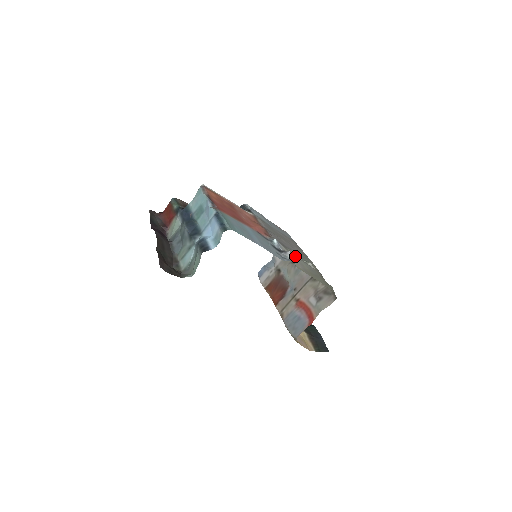
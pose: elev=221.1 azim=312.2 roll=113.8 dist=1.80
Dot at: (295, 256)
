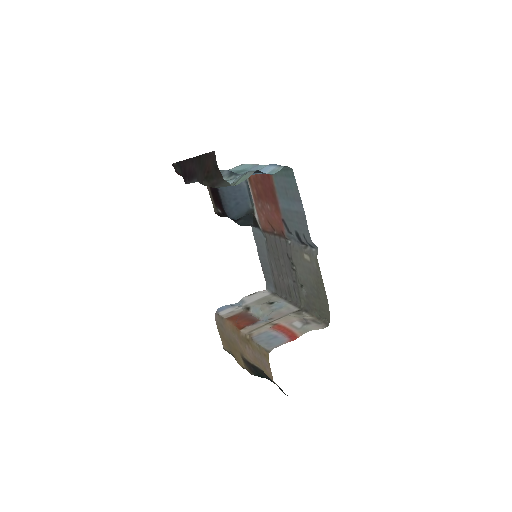
Dot at: (302, 265)
